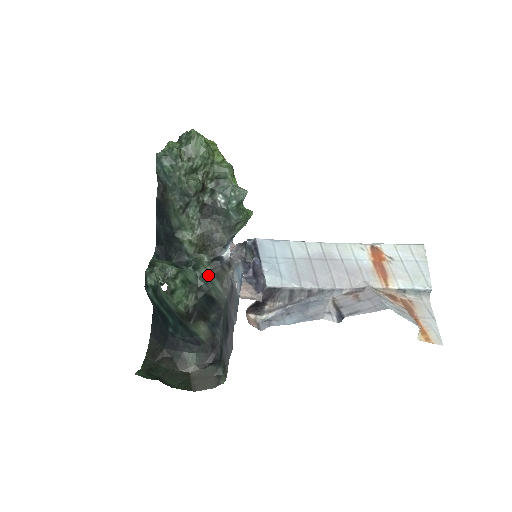
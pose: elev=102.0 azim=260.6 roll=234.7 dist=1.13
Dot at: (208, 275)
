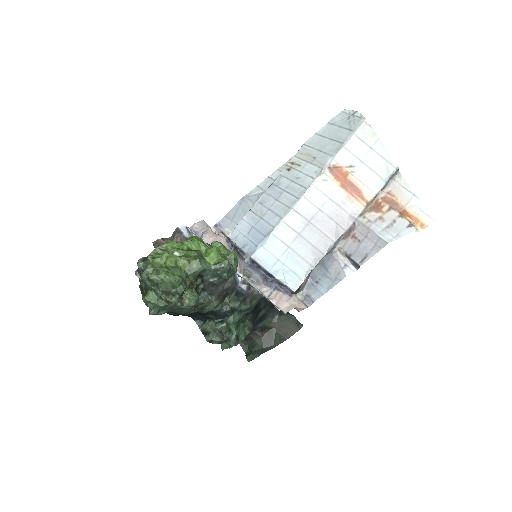
Dot at: (245, 308)
